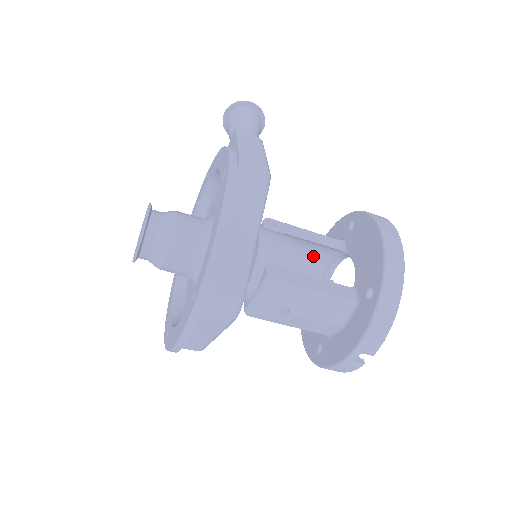
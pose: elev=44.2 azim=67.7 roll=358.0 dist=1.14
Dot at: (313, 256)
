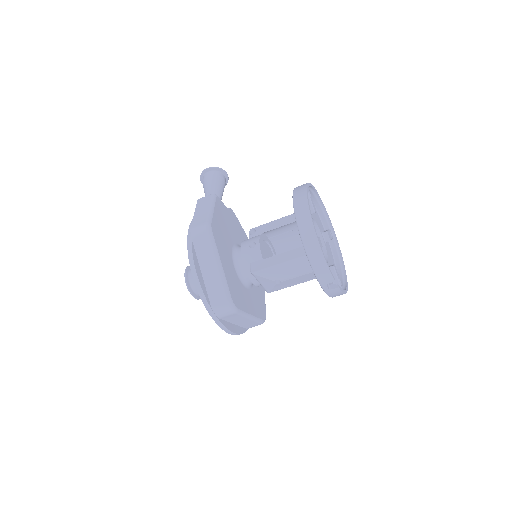
Dot at: occluded
